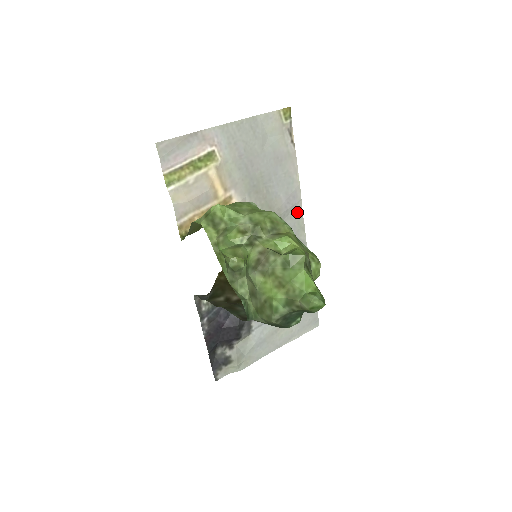
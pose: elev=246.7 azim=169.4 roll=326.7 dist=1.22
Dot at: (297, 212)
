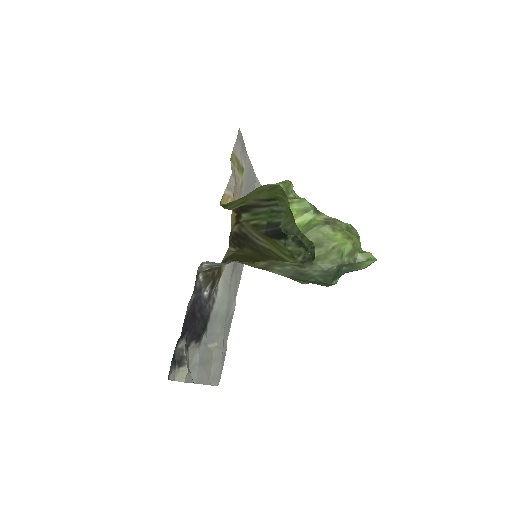
Dot at: (242, 264)
